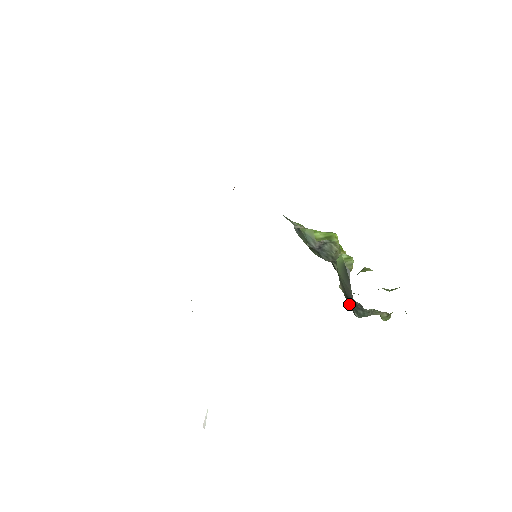
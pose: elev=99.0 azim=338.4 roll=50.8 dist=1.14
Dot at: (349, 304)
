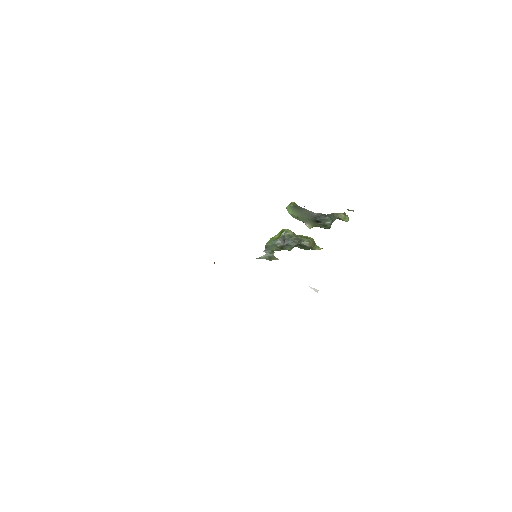
Dot at: (321, 225)
